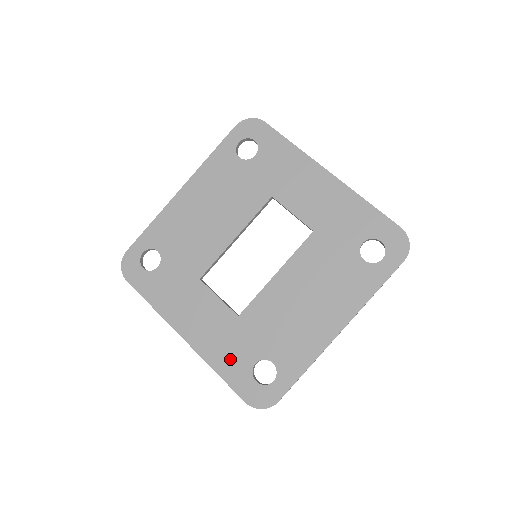
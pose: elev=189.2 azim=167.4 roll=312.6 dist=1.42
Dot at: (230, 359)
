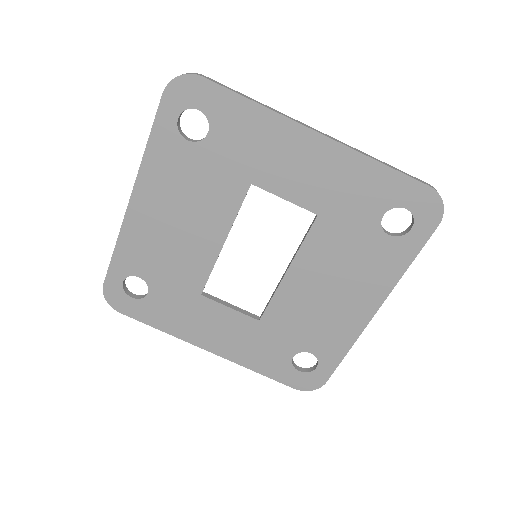
Dot at: (265, 359)
